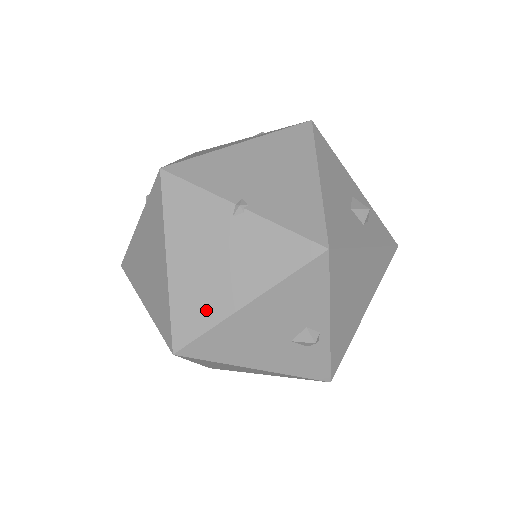
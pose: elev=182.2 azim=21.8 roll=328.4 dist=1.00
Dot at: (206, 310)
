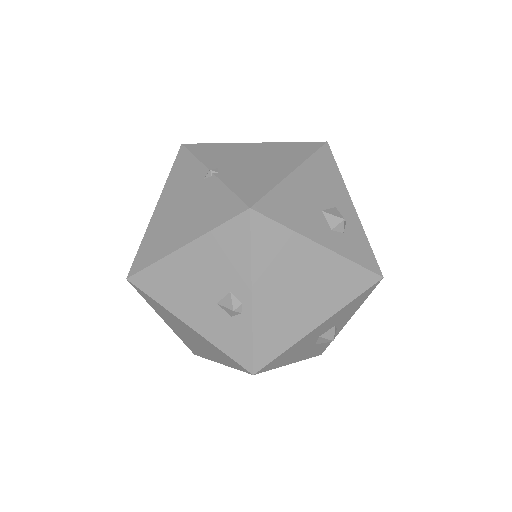
Dot at: (158, 247)
